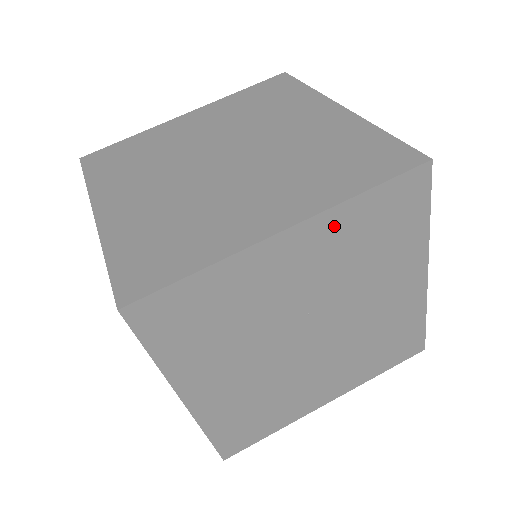
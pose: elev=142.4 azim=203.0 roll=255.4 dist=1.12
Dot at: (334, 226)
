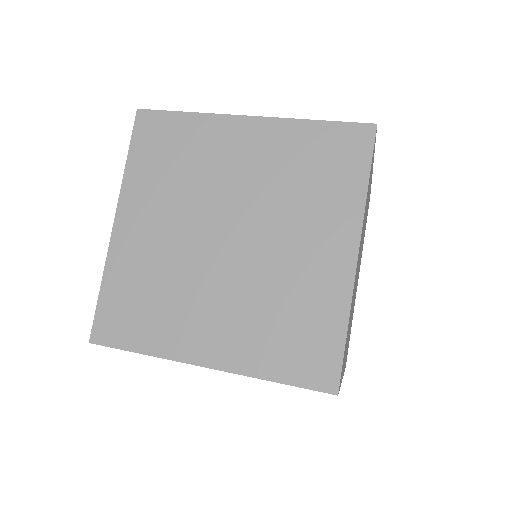
Dot at: occluded
